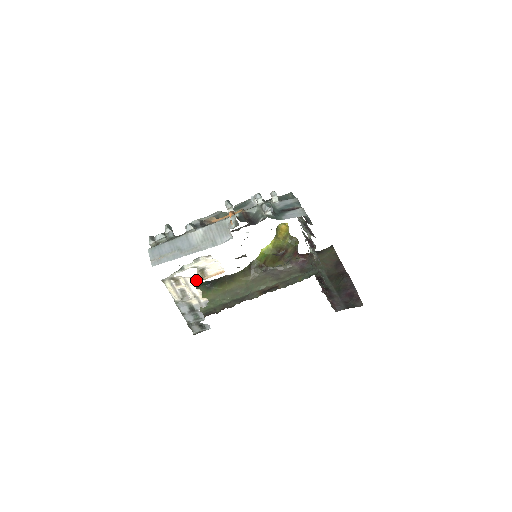
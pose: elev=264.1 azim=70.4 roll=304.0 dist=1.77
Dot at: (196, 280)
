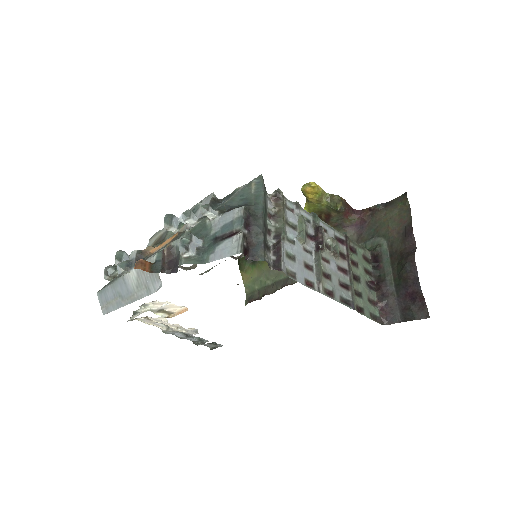
Dot at: (164, 317)
